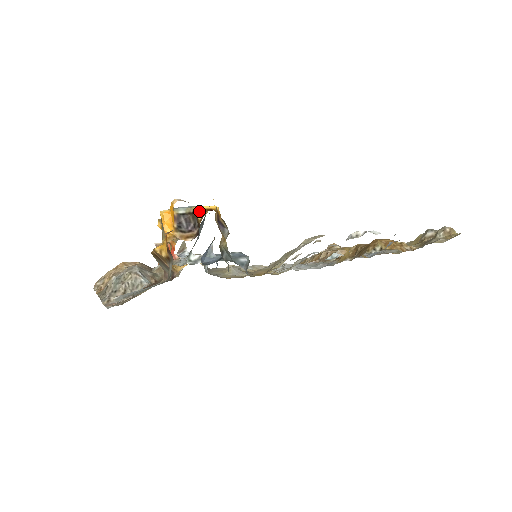
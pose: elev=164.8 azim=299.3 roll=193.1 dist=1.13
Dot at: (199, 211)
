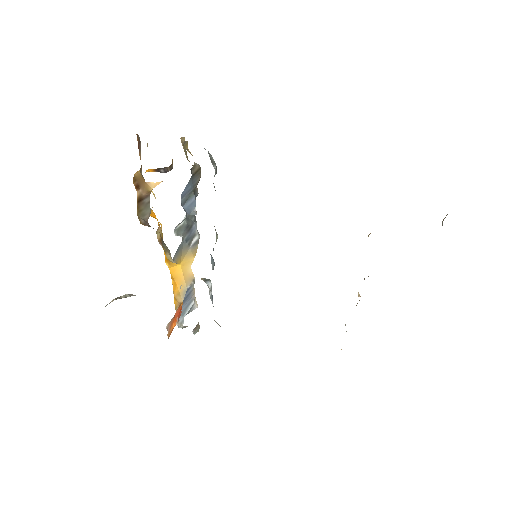
Dot at: occluded
